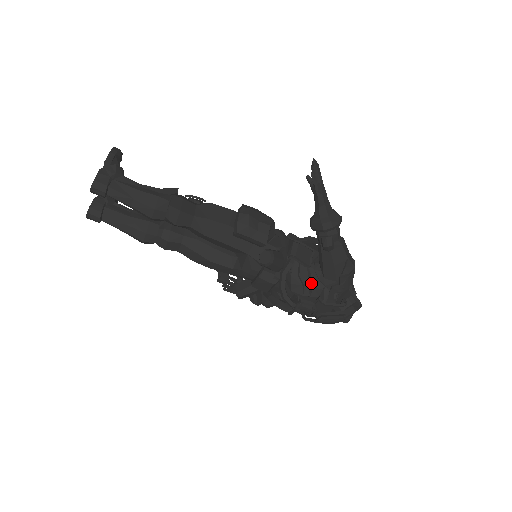
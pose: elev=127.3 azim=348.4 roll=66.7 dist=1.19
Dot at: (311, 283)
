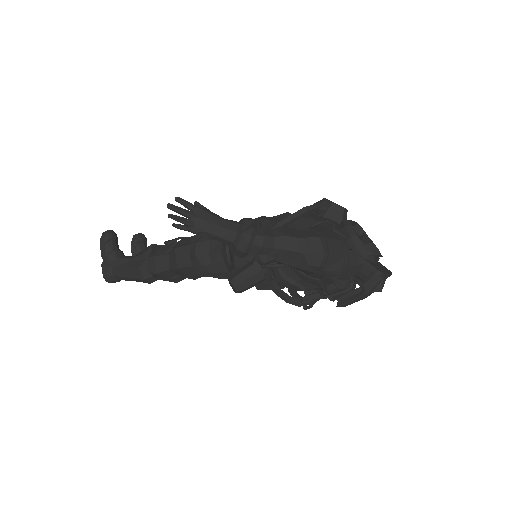
Dot at: (301, 279)
